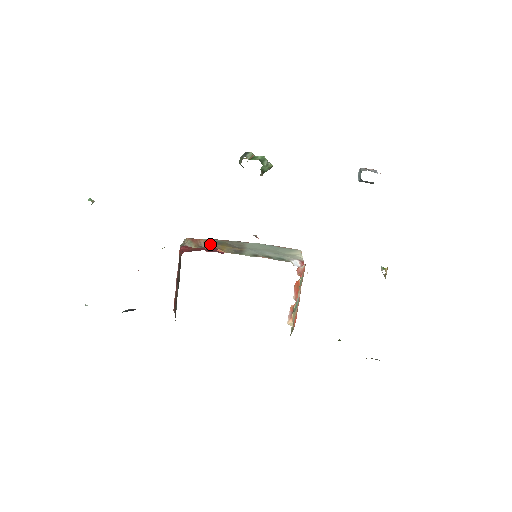
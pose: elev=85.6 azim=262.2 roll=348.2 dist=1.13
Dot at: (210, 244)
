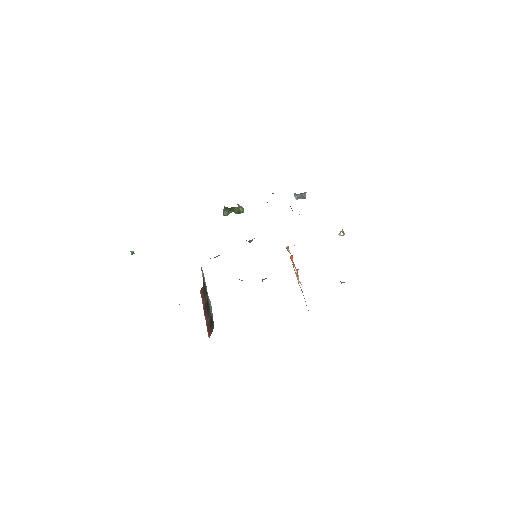
Dot at: occluded
